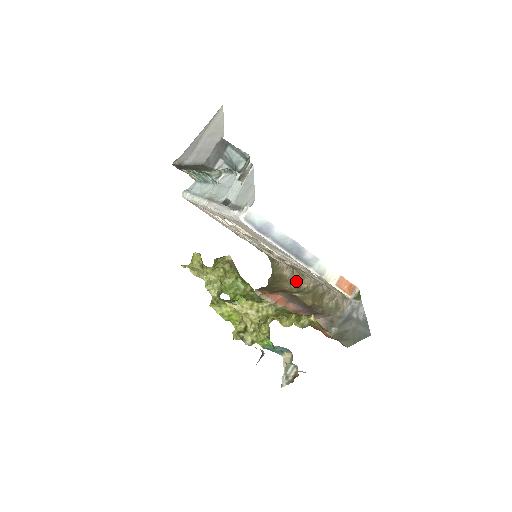
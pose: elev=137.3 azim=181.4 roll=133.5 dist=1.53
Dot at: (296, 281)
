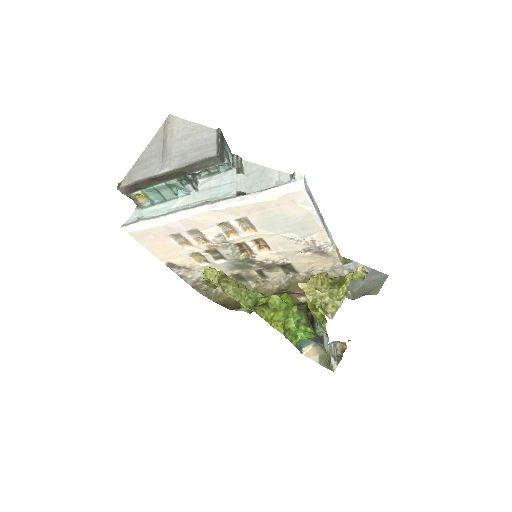
Dot at: (260, 290)
